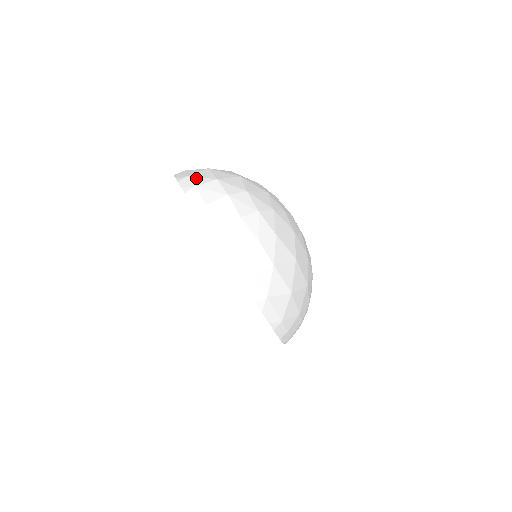
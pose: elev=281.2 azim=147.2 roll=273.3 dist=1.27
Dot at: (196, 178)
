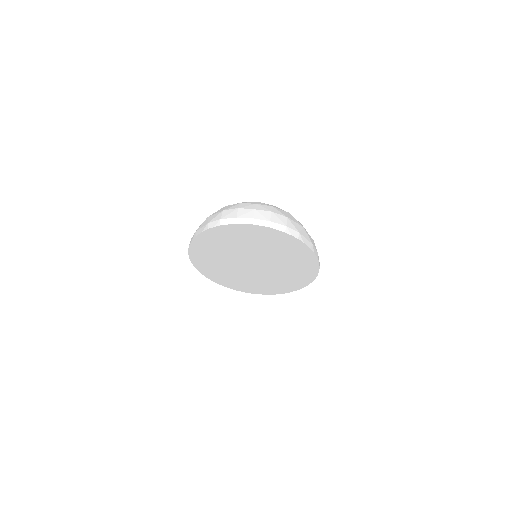
Dot at: (214, 219)
